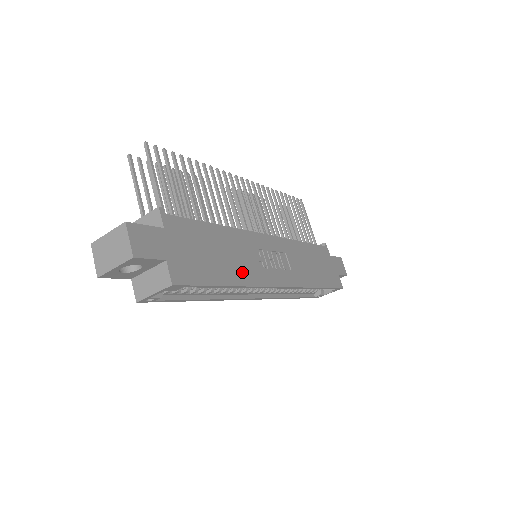
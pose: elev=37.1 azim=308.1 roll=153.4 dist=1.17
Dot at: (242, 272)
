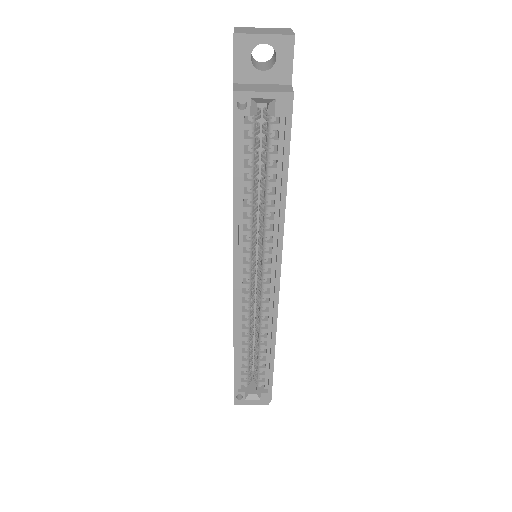
Dot at: occluded
